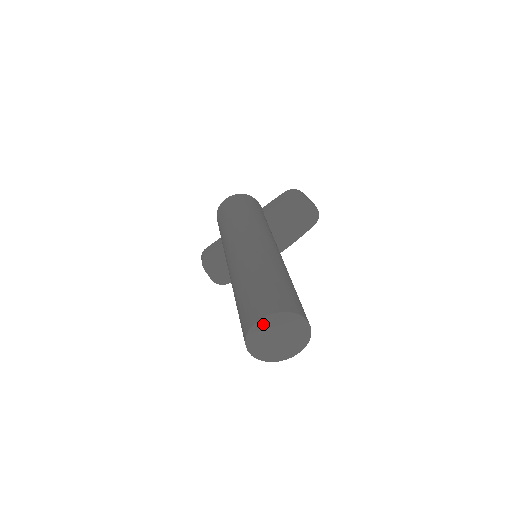
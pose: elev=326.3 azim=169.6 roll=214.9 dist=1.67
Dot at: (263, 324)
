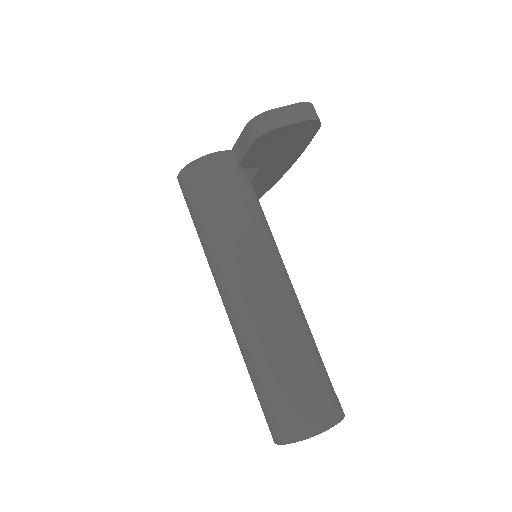
Dot at: occluded
